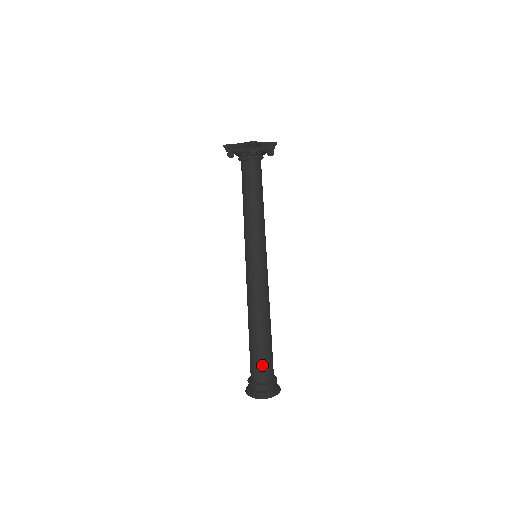
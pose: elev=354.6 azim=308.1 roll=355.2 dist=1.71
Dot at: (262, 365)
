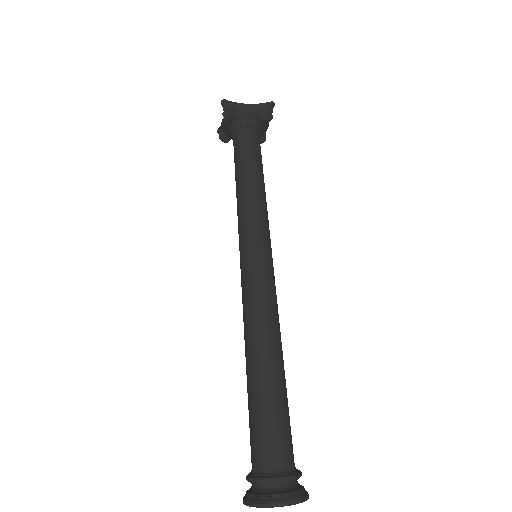
Dot at: (287, 434)
